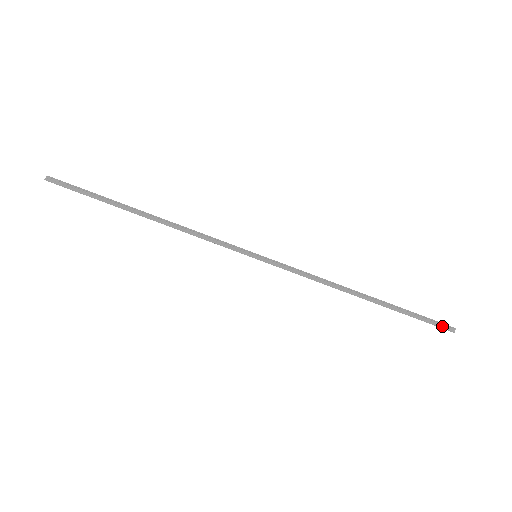
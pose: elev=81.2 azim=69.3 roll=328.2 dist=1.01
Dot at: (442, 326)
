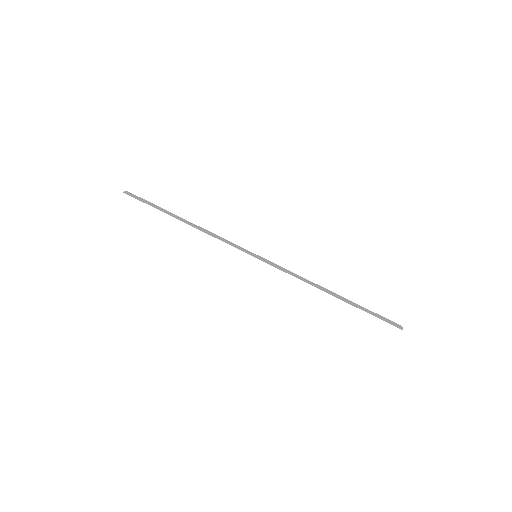
Dot at: (392, 323)
